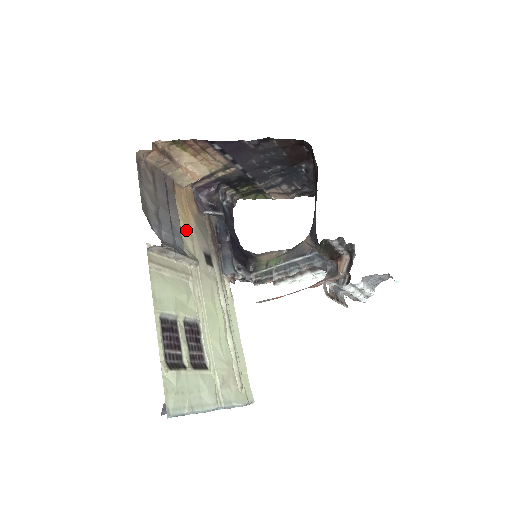
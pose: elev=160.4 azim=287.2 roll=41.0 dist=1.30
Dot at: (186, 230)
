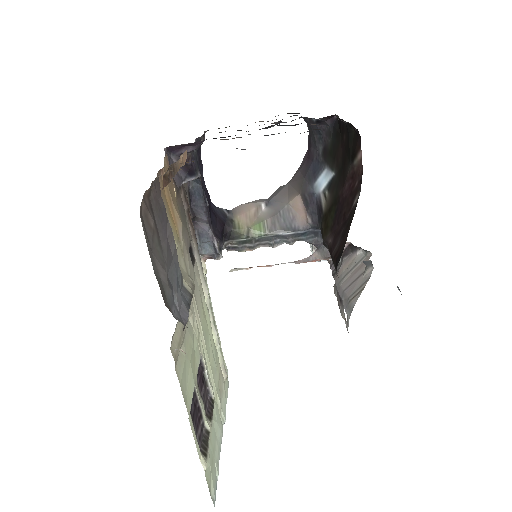
Dot at: (177, 245)
